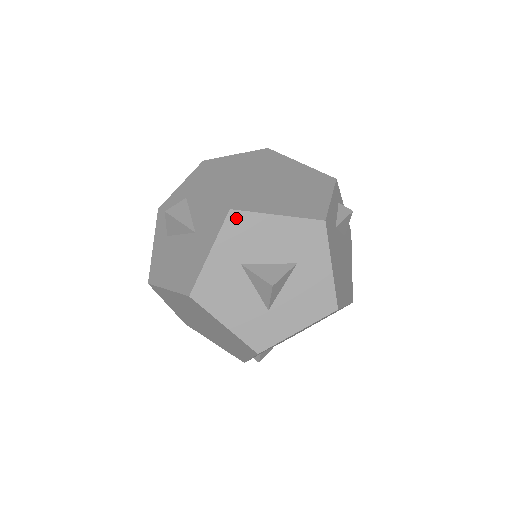
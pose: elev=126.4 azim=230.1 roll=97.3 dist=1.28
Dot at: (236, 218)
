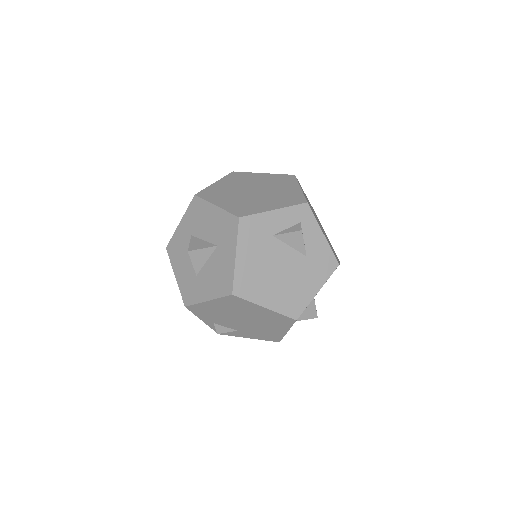
Dot at: (196, 202)
